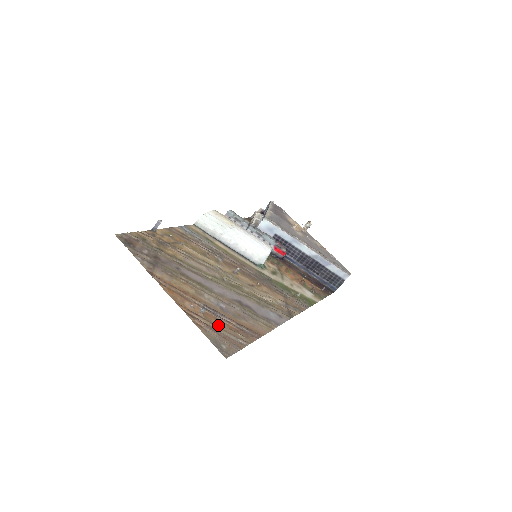
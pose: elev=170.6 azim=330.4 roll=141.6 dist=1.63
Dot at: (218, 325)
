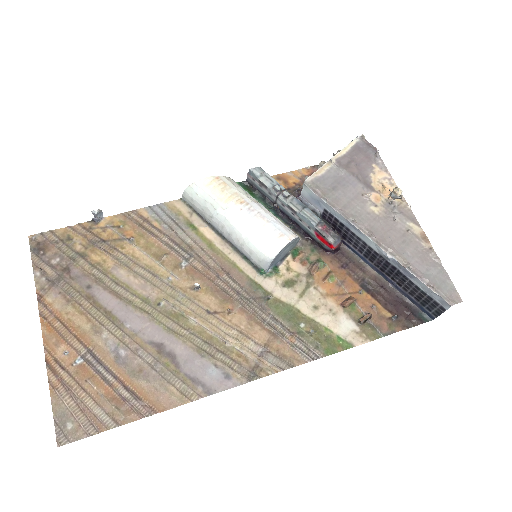
Dot at: (88, 387)
